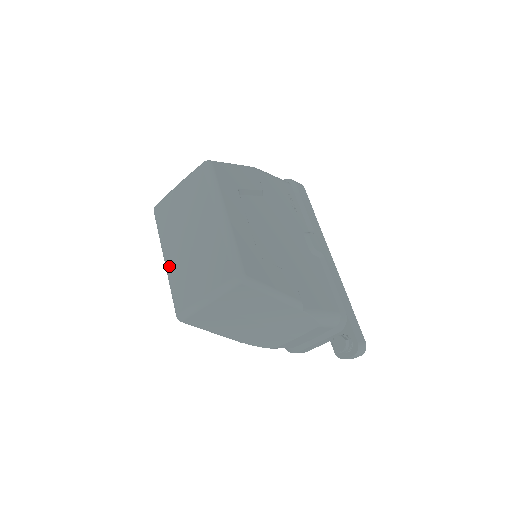
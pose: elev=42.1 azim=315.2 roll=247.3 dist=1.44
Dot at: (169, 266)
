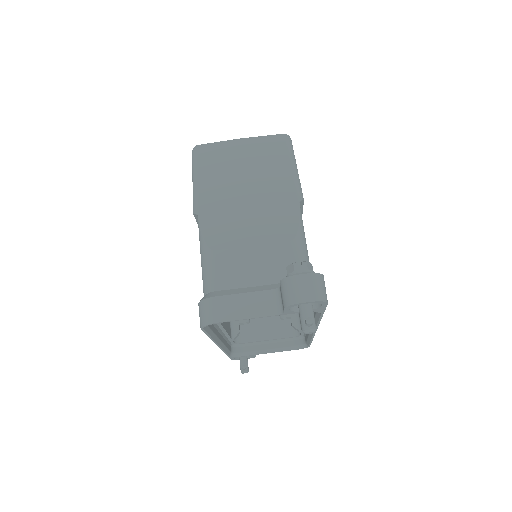
Dot at: occluded
